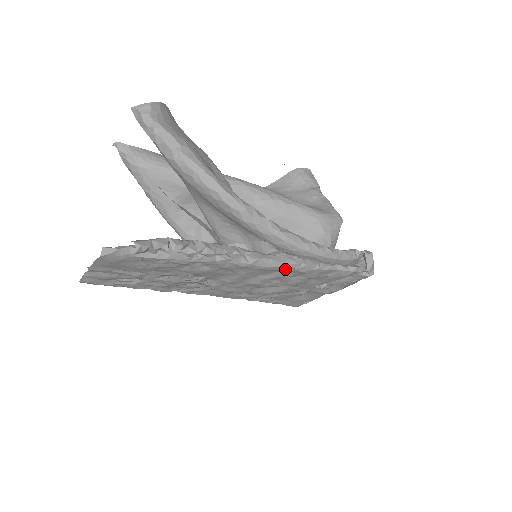
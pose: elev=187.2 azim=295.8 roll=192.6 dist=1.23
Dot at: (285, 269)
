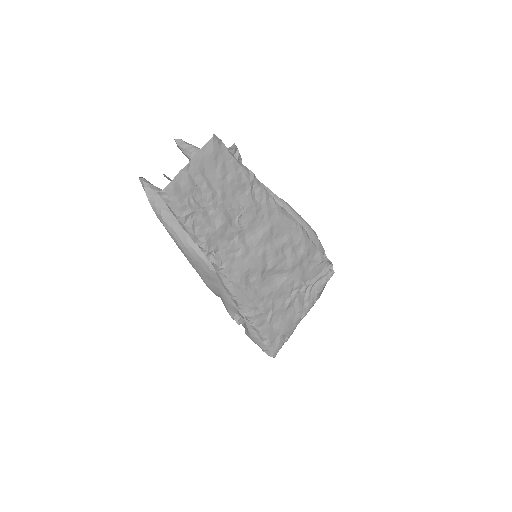
Dot at: (295, 227)
